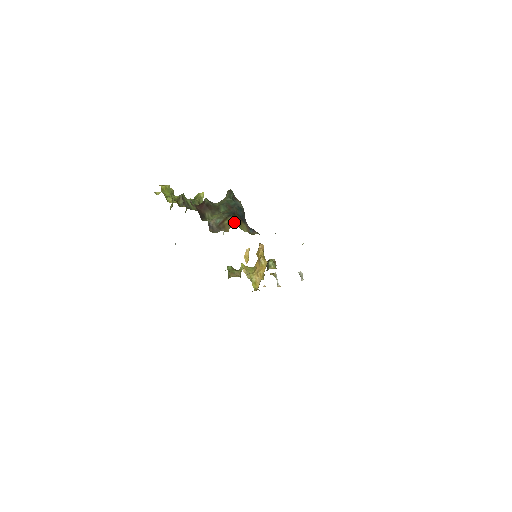
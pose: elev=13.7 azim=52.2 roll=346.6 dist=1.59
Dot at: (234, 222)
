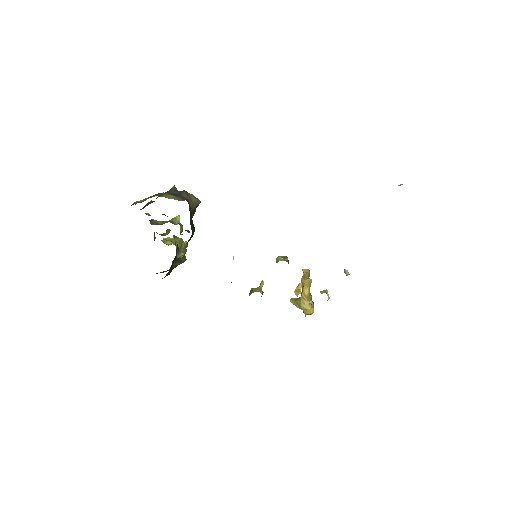
Dot at: (158, 195)
